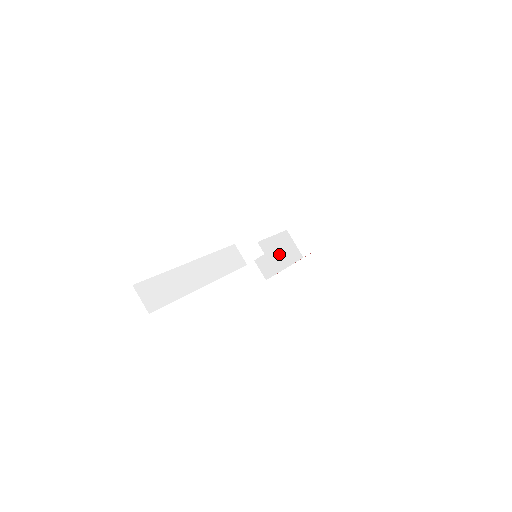
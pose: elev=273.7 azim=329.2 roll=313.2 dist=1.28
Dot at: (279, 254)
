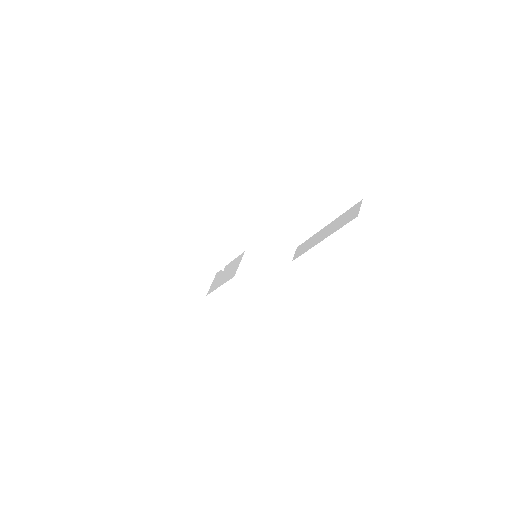
Dot at: occluded
